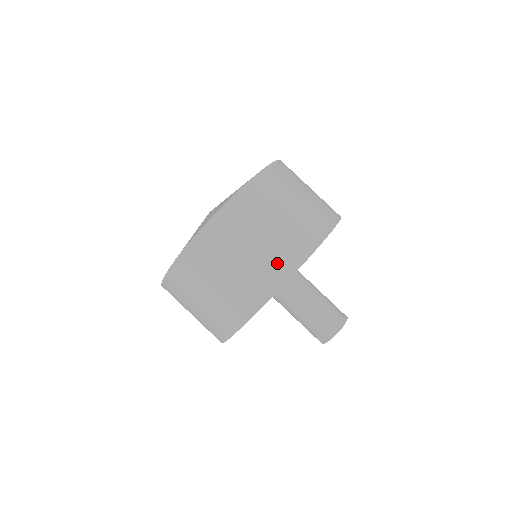
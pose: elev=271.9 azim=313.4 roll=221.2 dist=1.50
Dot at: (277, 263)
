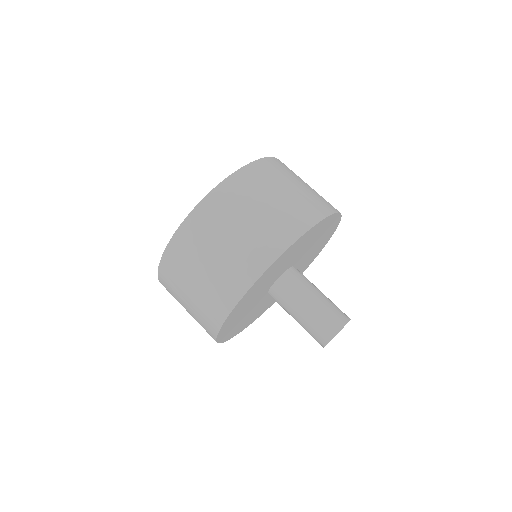
Dot at: (270, 238)
